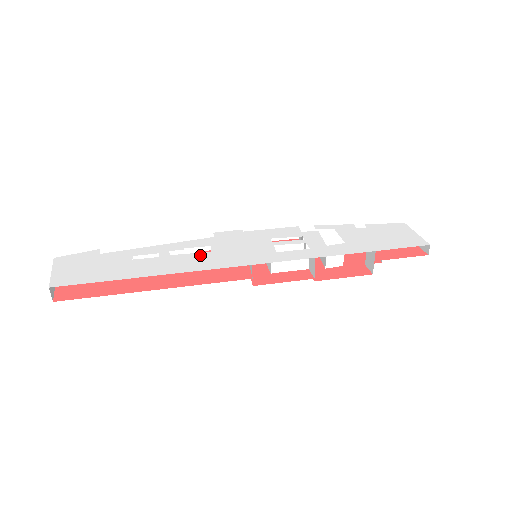
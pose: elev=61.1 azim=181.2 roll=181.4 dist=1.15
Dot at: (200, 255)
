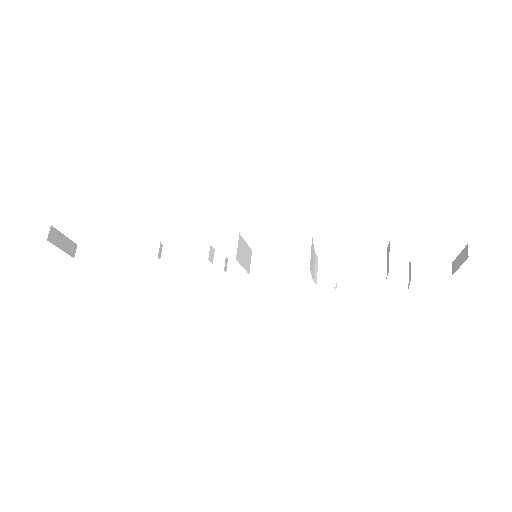
Dot at: occluded
